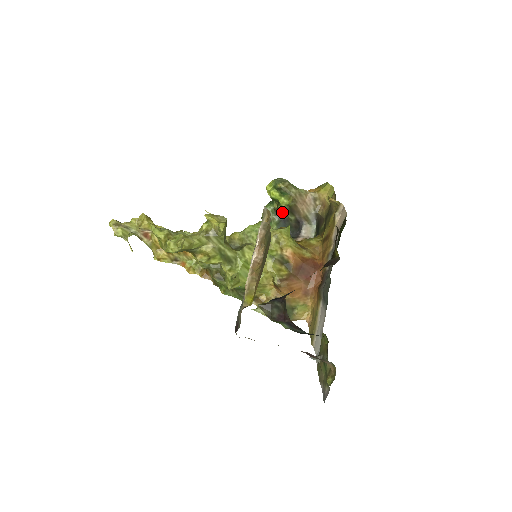
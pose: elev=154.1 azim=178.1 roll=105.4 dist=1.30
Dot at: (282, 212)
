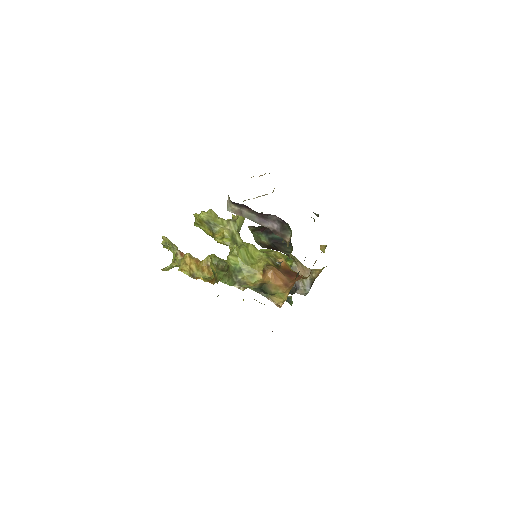
Dot at: occluded
